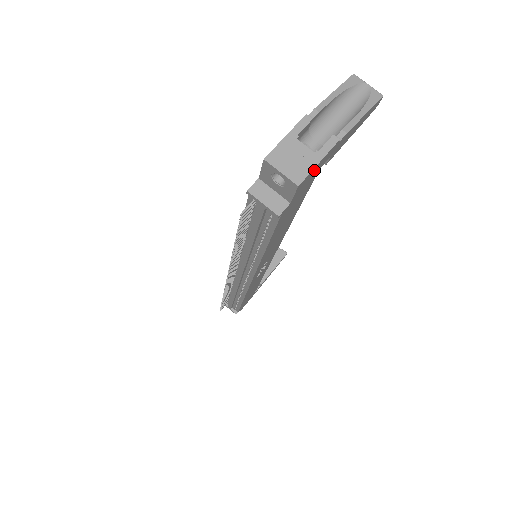
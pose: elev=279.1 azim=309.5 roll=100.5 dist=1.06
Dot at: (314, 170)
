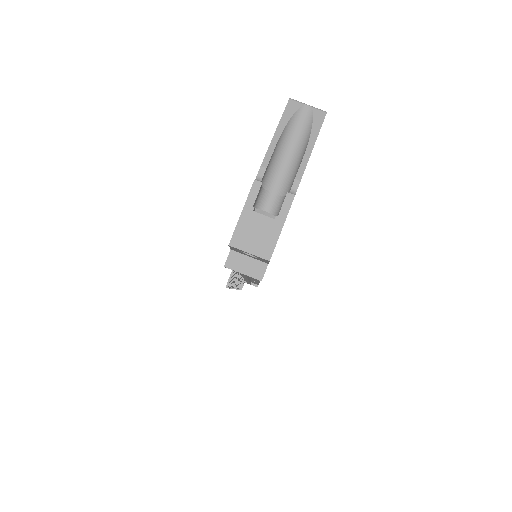
Dot at: (280, 233)
